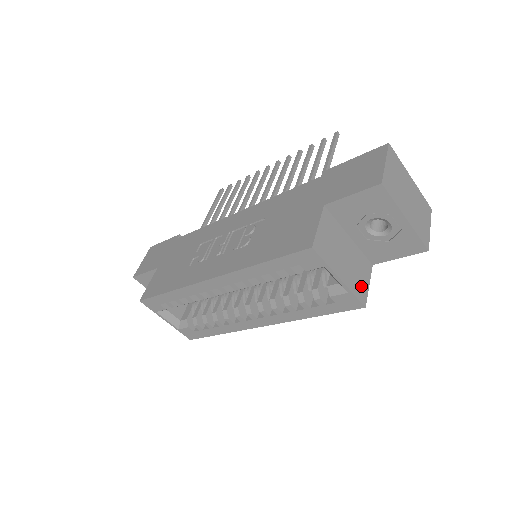
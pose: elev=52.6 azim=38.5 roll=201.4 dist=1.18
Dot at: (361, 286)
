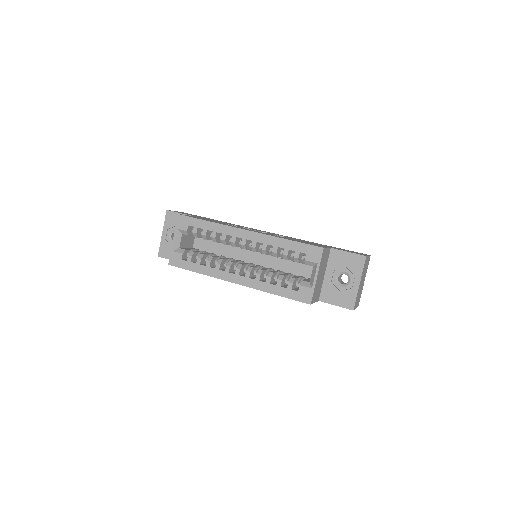
Dot at: (315, 296)
